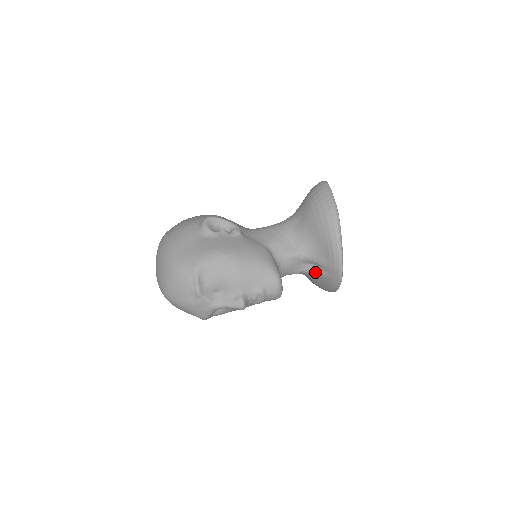
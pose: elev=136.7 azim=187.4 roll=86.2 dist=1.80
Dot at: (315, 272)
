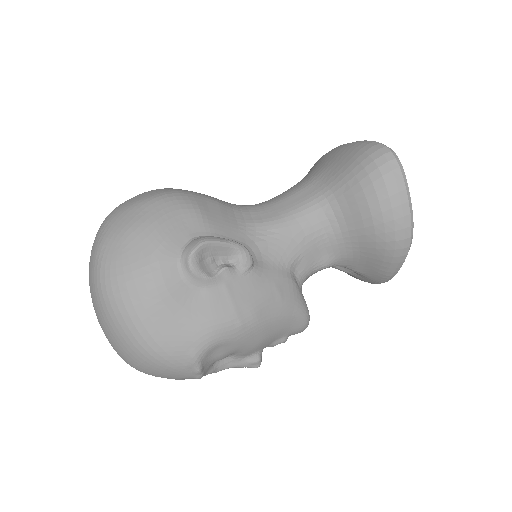
Dot at: (339, 269)
